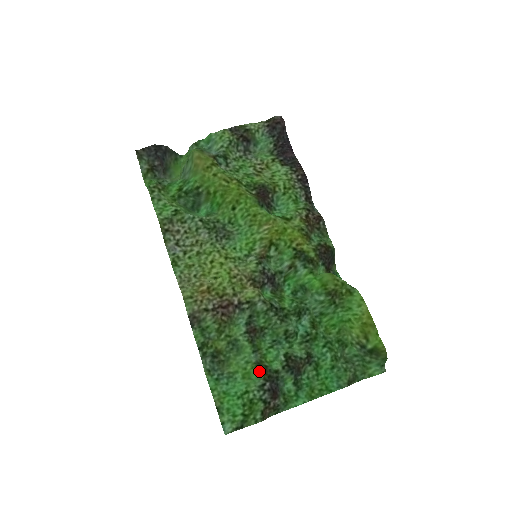
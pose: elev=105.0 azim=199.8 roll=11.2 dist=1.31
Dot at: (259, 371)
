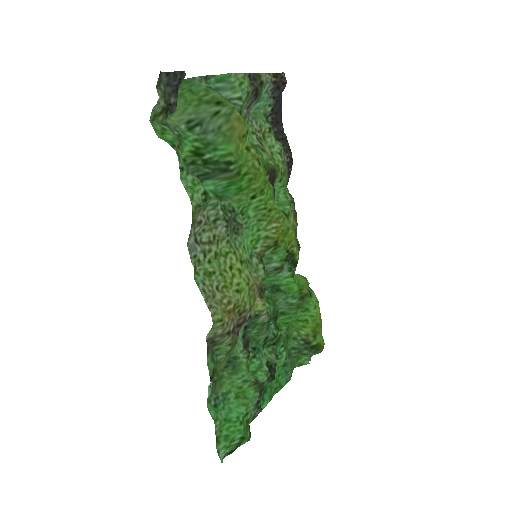
Dot at: (257, 389)
